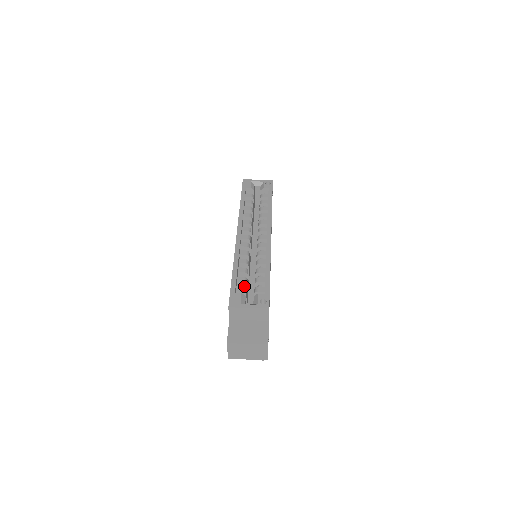
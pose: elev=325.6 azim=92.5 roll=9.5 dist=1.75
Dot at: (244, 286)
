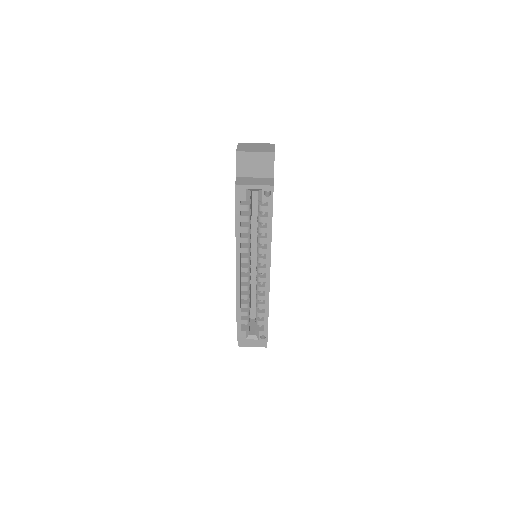
Dot at: occluded
